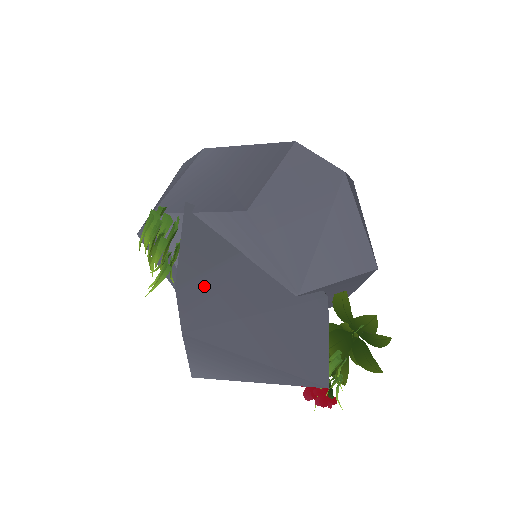
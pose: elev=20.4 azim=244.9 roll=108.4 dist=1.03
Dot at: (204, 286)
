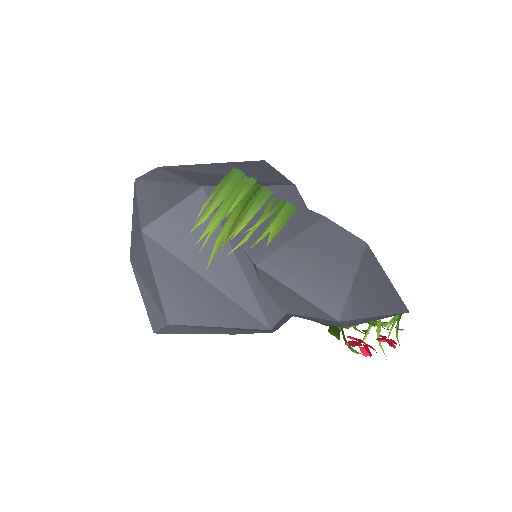
Dot at: occluded
